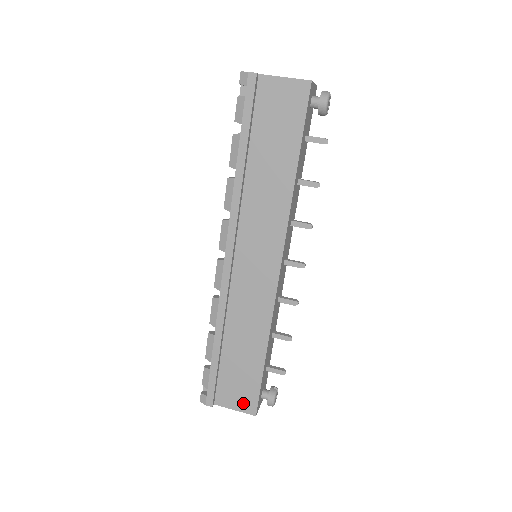
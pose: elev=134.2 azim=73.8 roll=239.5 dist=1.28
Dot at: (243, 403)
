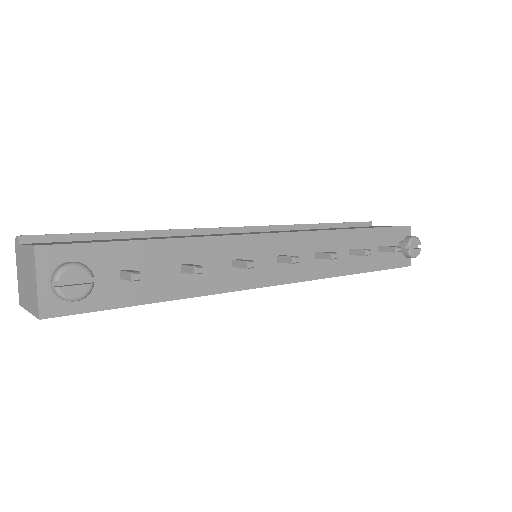
Dot at: occluded
